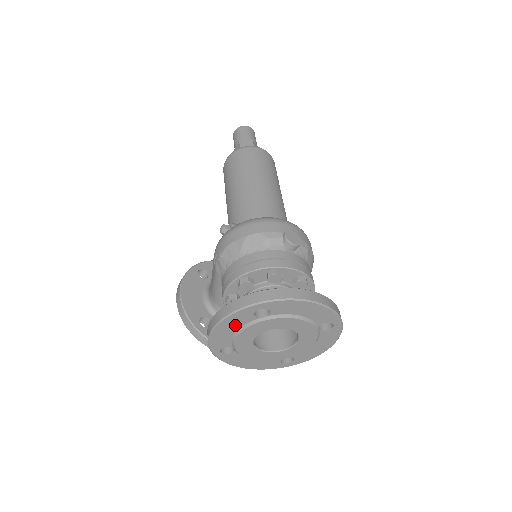
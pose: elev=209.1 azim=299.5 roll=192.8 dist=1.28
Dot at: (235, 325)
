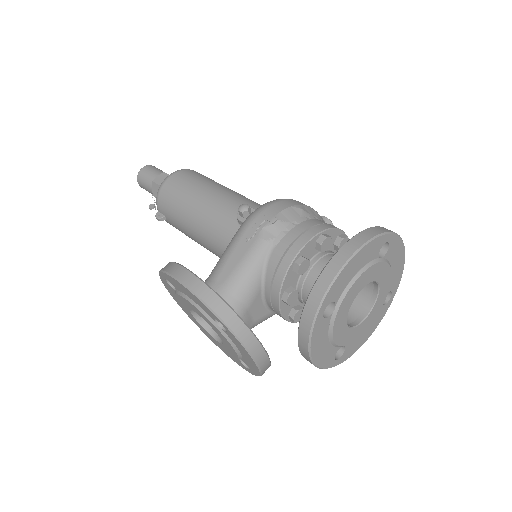
Dot at: (363, 261)
